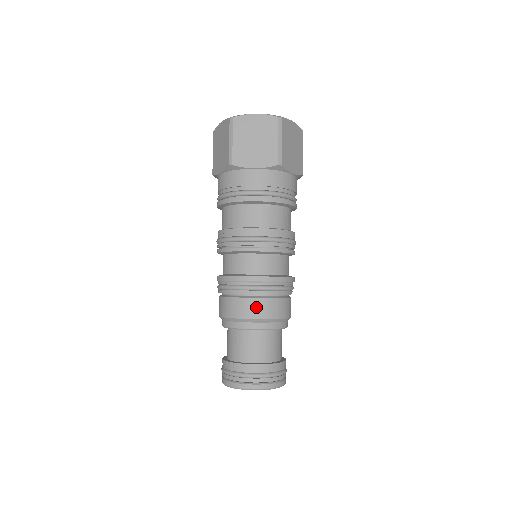
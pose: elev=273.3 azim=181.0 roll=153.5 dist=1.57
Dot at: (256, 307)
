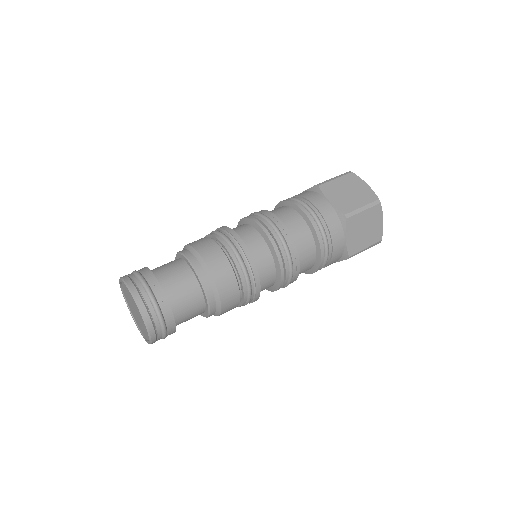
Dot at: (197, 240)
